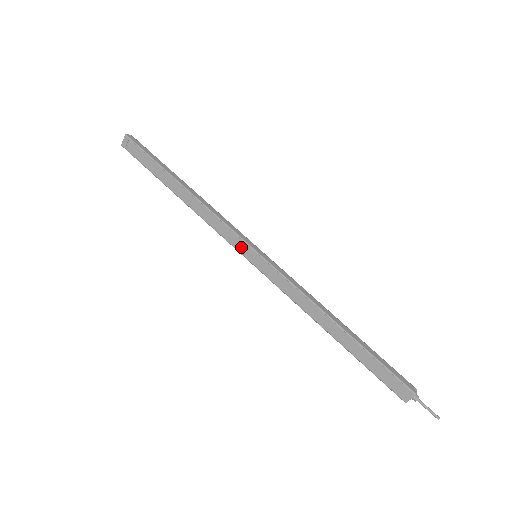
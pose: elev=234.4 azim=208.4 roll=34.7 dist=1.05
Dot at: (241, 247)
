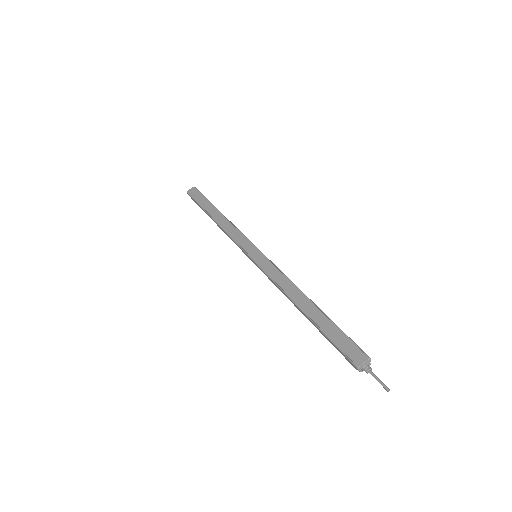
Dot at: (247, 247)
